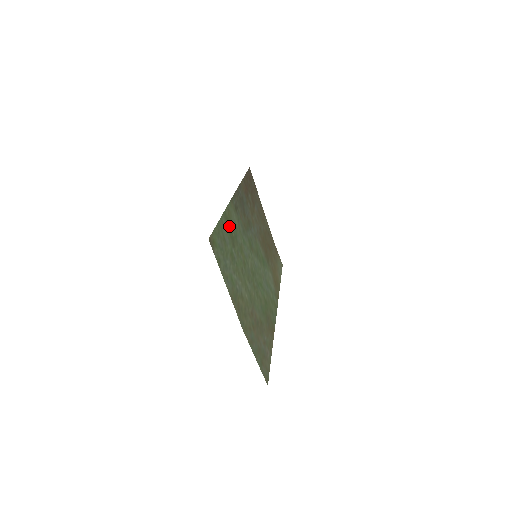
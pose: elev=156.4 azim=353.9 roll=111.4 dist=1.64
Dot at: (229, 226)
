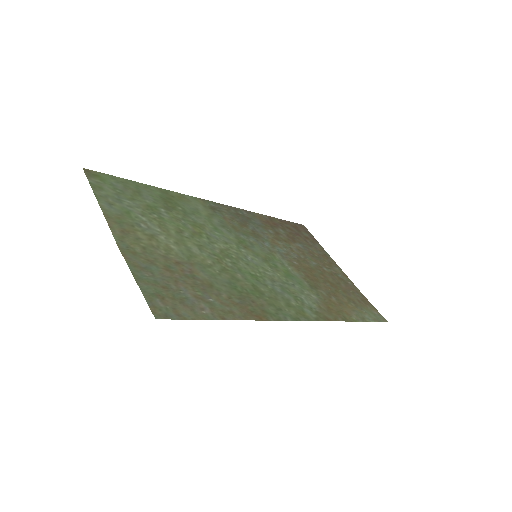
Dot at: (170, 200)
